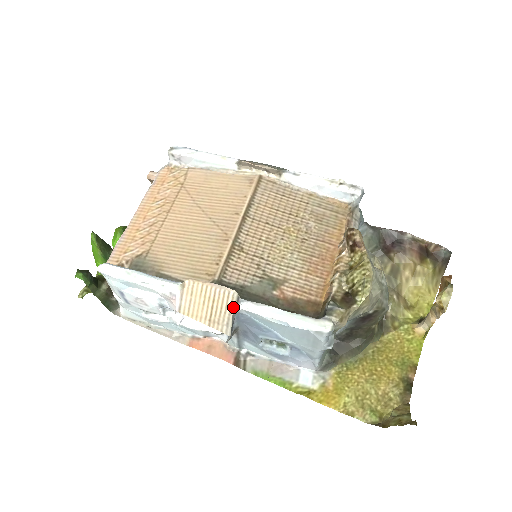
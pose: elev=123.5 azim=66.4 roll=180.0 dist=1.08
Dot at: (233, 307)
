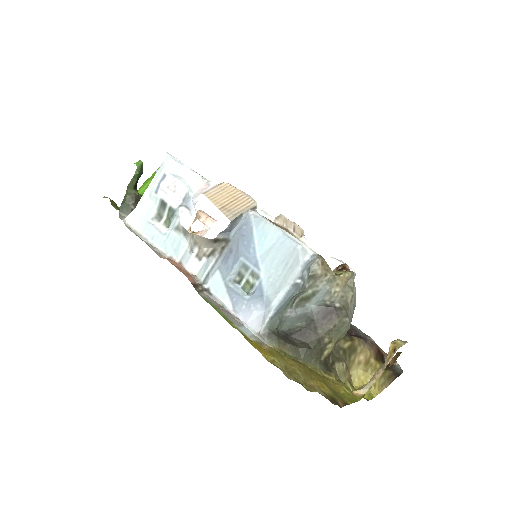
Dot at: (248, 208)
